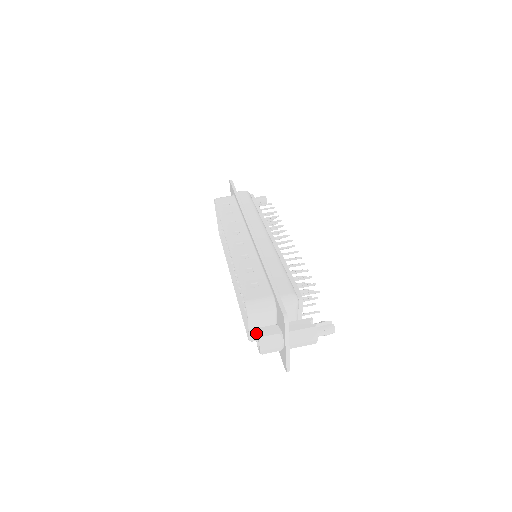
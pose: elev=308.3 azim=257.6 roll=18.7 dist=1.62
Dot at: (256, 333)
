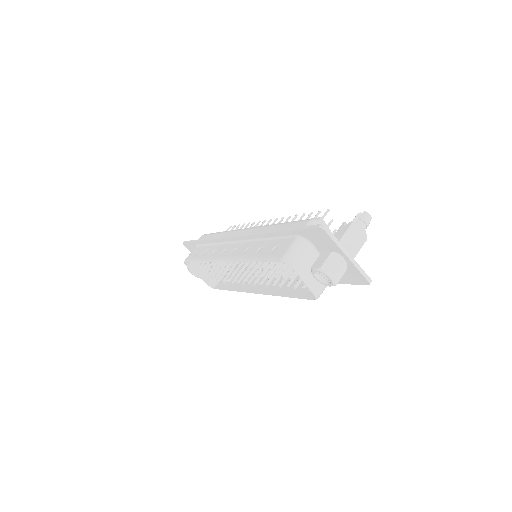
Dot at: (314, 271)
